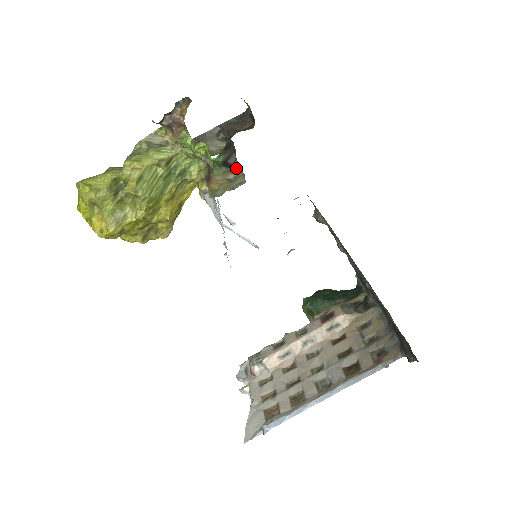
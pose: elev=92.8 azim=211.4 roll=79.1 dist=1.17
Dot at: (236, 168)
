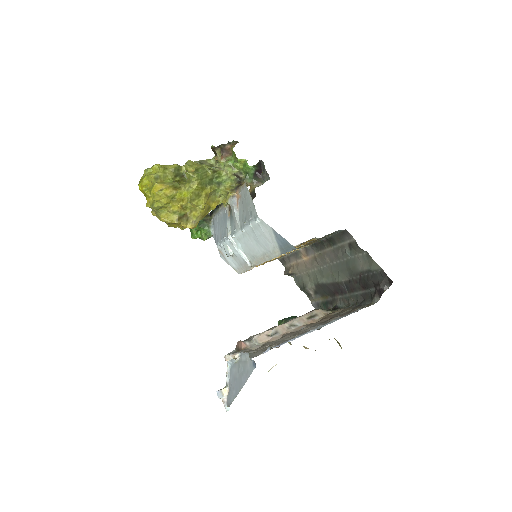
Dot at: (262, 178)
